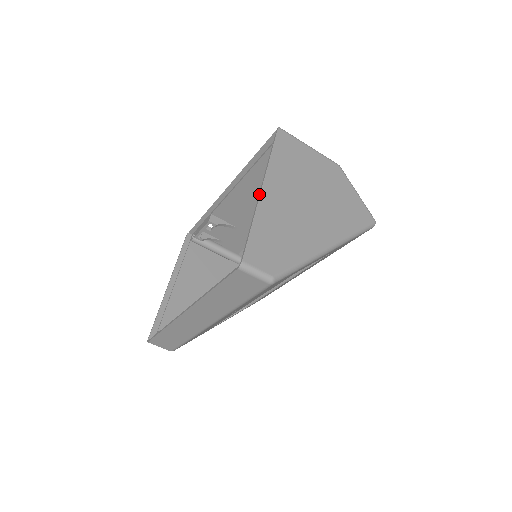
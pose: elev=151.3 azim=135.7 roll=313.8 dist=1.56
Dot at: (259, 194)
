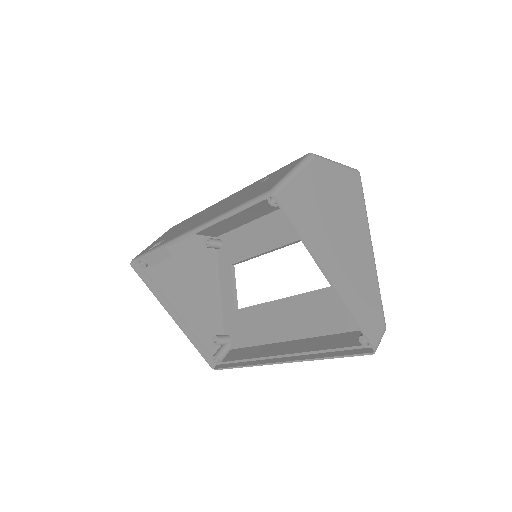
Dot at: (332, 286)
